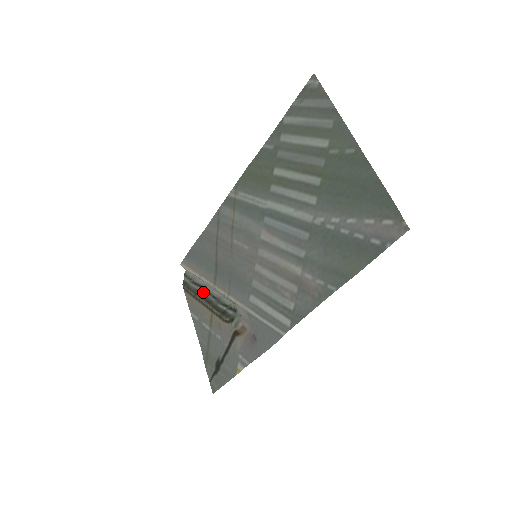
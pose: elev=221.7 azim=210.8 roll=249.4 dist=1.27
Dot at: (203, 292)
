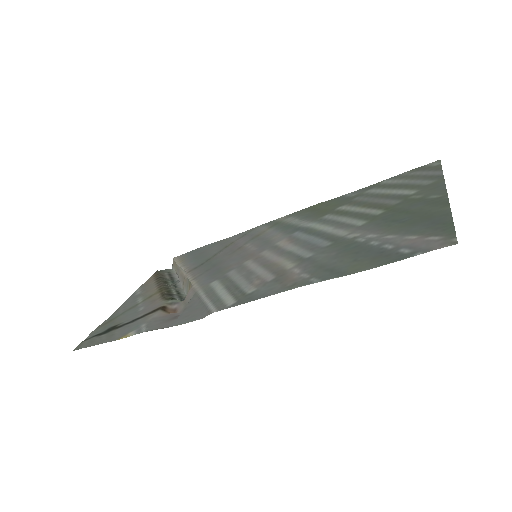
Dot at: (169, 280)
